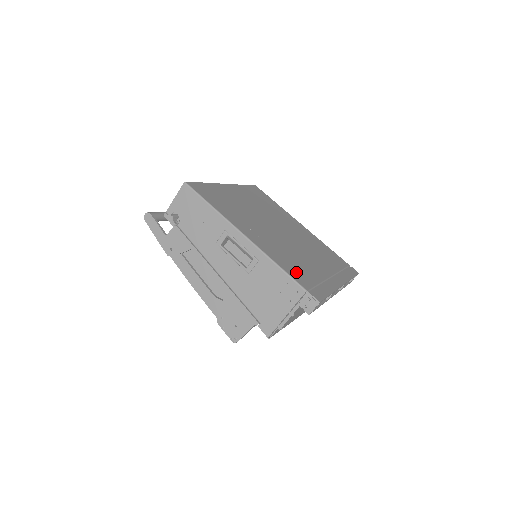
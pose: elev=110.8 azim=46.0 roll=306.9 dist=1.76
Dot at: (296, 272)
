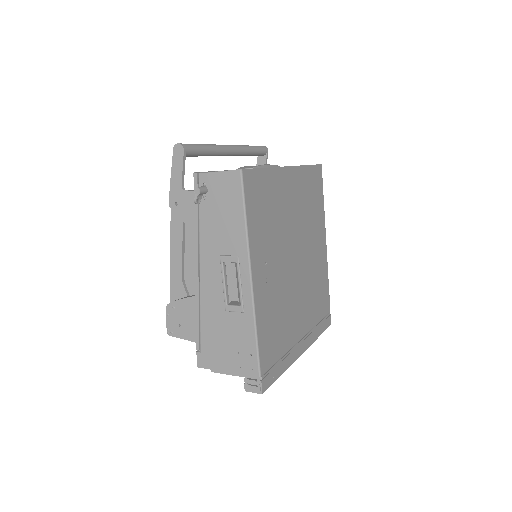
Dot at: (269, 343)
